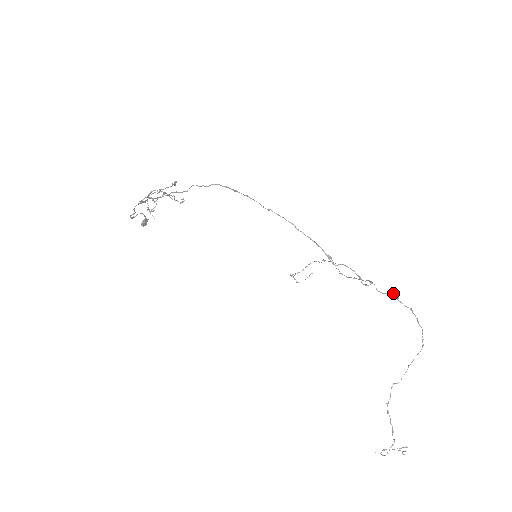
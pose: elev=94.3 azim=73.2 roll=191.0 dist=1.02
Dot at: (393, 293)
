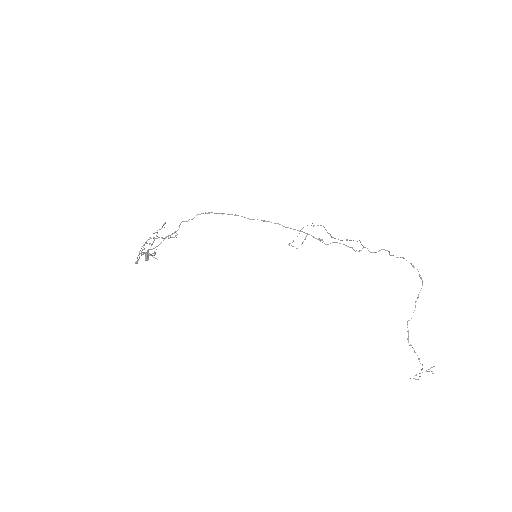
Dot at: occluded
